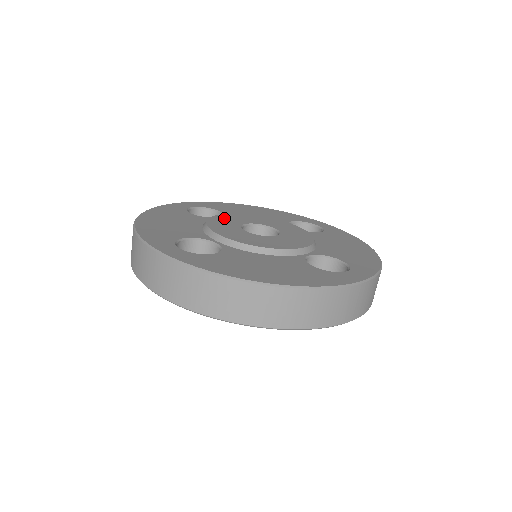
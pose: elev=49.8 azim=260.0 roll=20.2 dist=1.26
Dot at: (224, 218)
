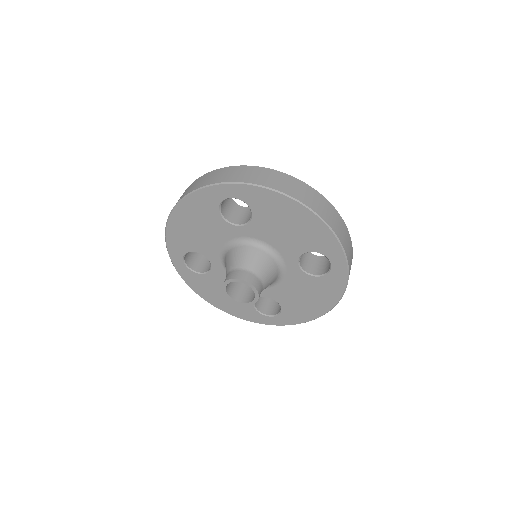
Dot at: occluded
